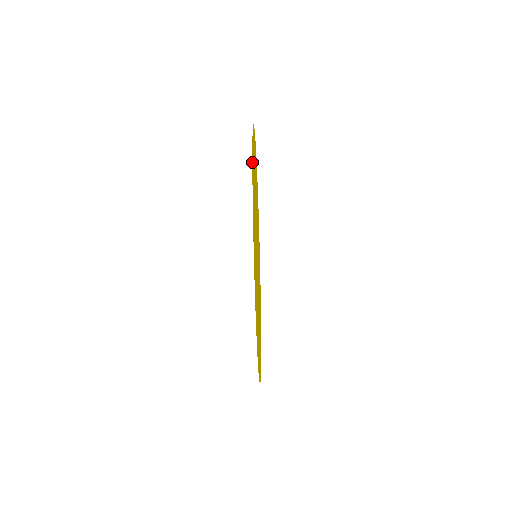
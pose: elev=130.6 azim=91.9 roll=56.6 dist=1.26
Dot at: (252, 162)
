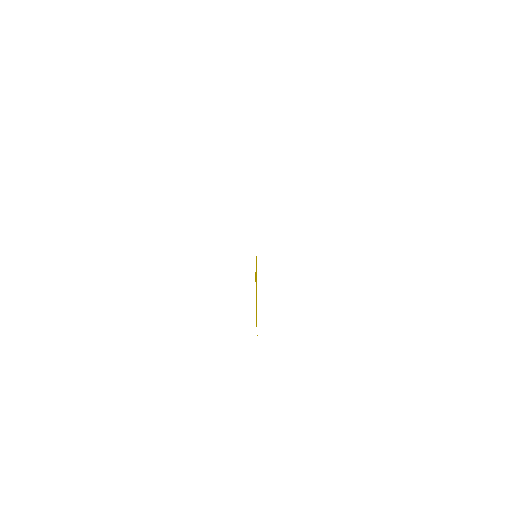
Dot at: occluded
